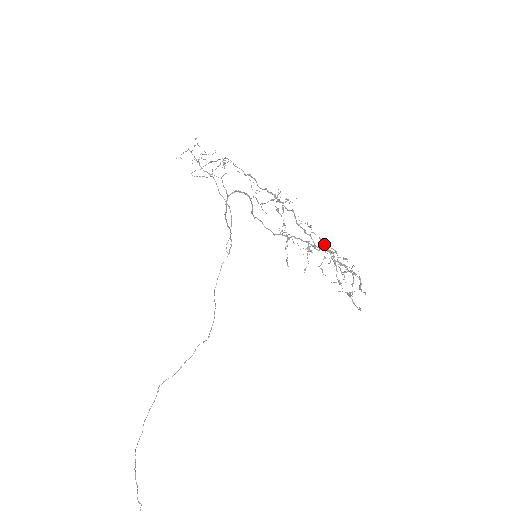
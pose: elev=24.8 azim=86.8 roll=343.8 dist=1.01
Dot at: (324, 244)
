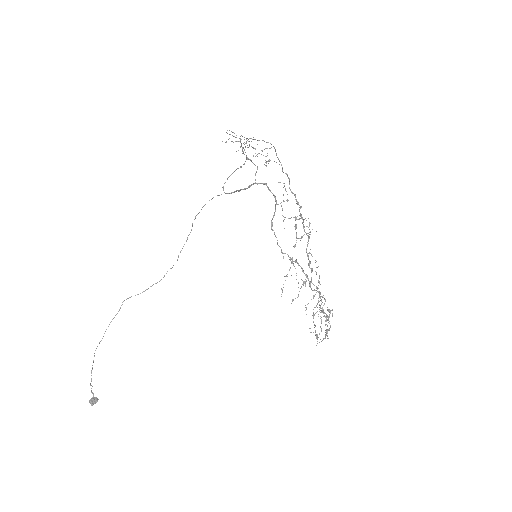
Dot at: occluded
